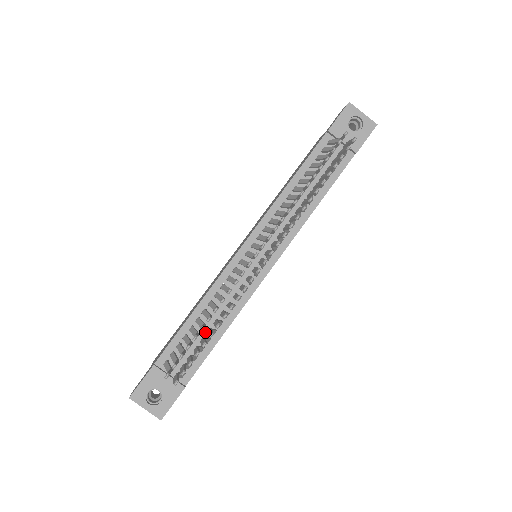
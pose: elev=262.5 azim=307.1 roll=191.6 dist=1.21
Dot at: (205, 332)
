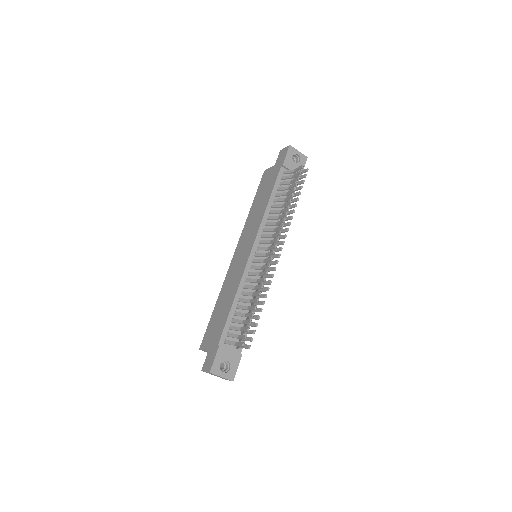
Dot at: occluded
